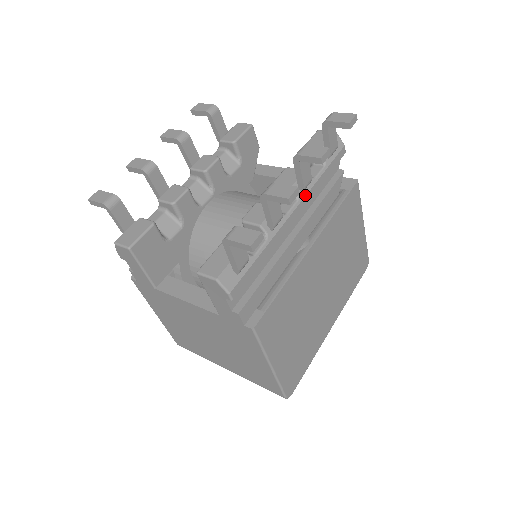
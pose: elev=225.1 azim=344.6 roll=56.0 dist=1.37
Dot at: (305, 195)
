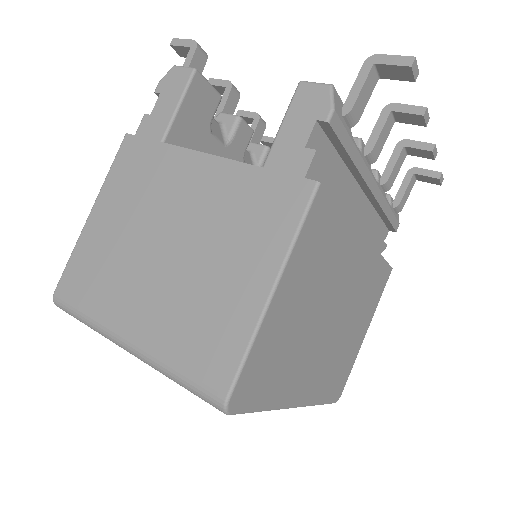
Dot at: (381, 191)
